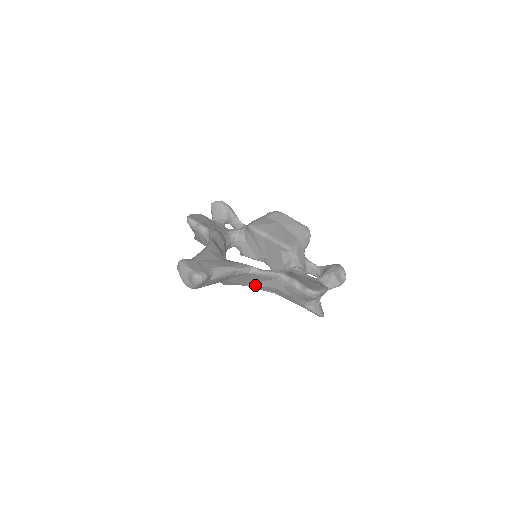
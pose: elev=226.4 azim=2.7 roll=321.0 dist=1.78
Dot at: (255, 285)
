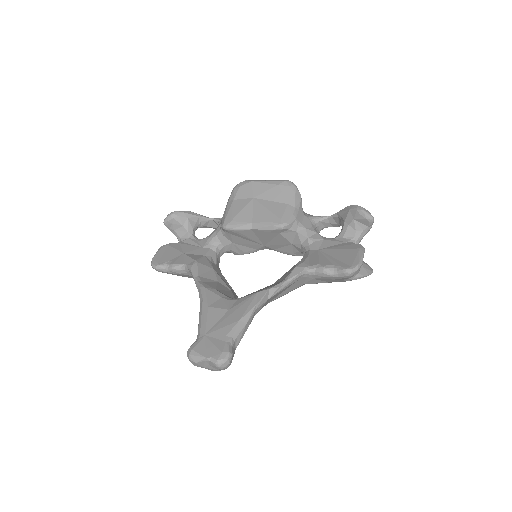
Dot at: (280, 296)
